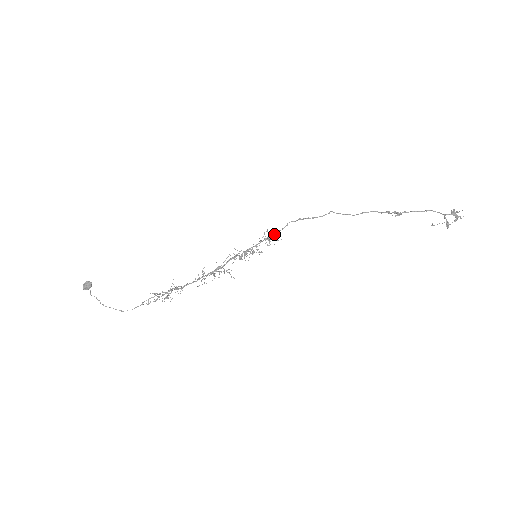
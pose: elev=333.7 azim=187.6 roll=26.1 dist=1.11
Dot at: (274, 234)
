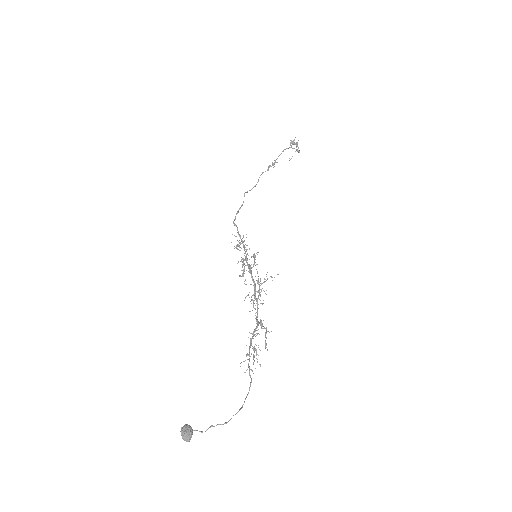
Dot at: (240, 235)
